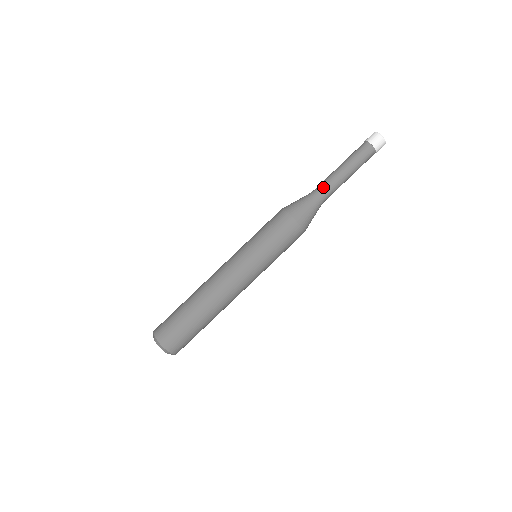
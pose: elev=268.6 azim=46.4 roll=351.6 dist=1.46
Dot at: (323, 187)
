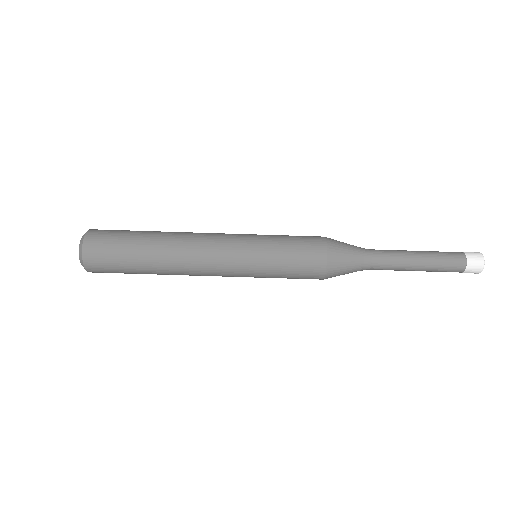
Dot at: (382, 252)
